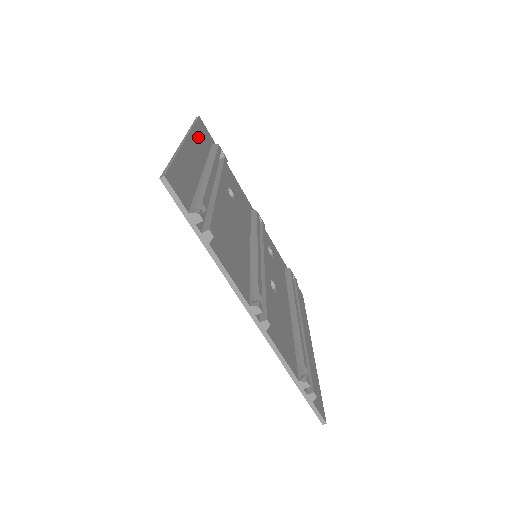
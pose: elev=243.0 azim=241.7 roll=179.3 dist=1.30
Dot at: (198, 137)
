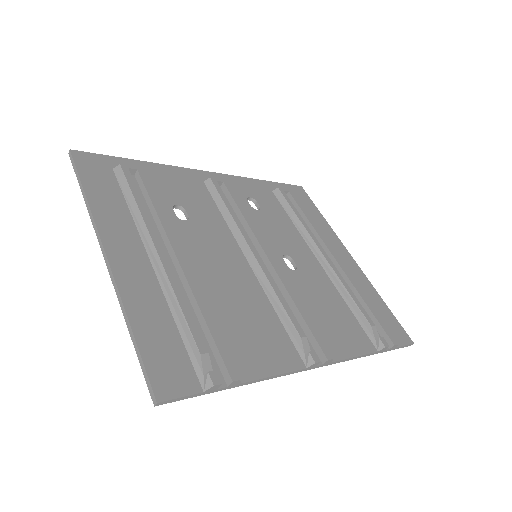
Dot at: (103, 205)
